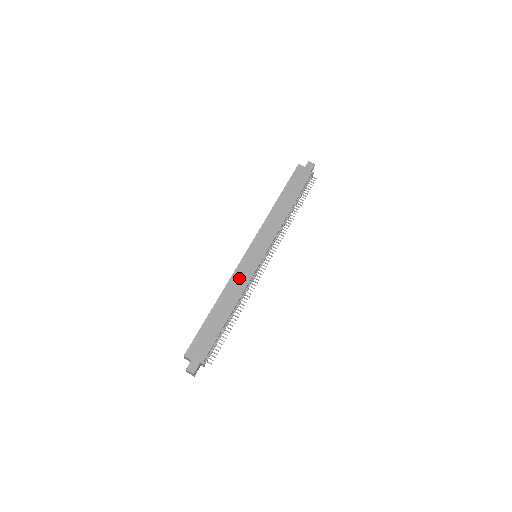
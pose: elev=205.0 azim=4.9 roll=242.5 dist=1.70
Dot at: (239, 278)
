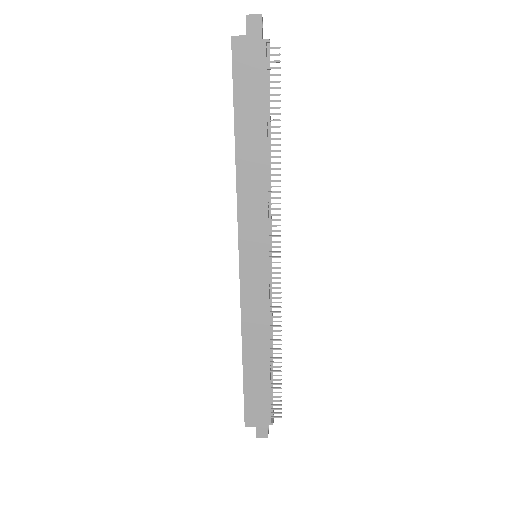
Dot at: (252, 307)
